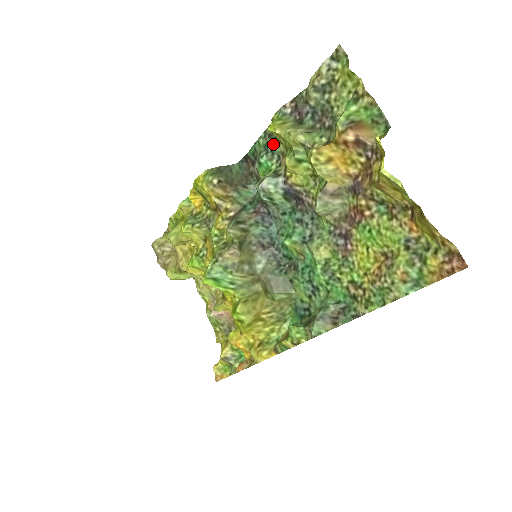
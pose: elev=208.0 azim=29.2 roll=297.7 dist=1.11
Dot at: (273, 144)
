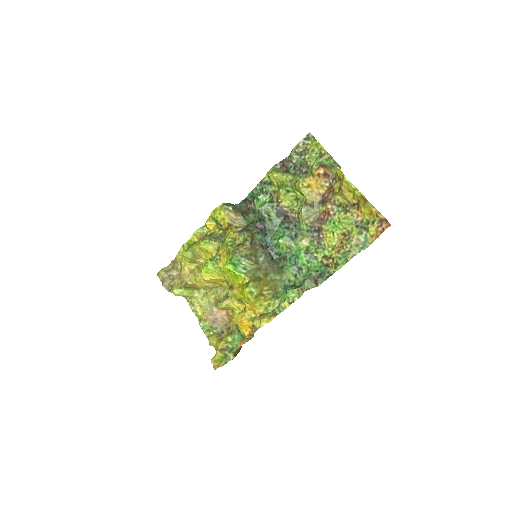
Dot at: (267, 187)
